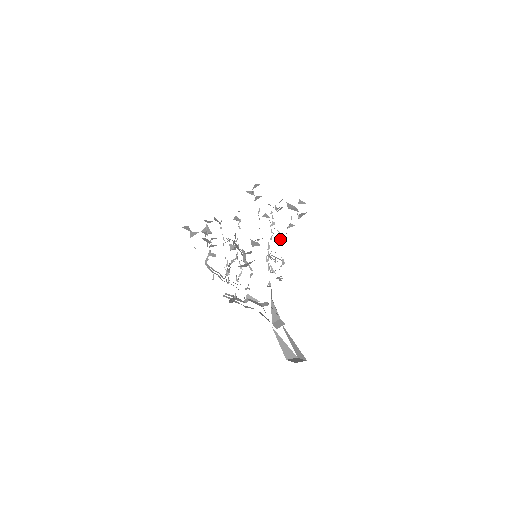
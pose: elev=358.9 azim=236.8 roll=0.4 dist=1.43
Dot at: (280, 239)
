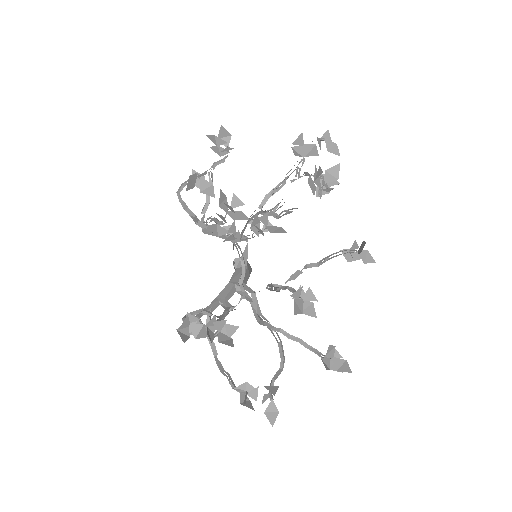
Dot at: occluded
